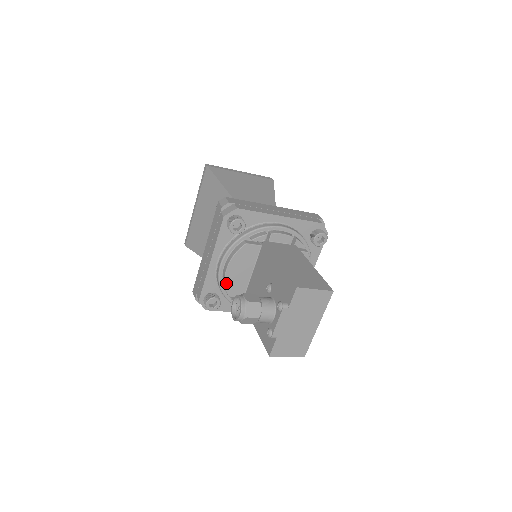
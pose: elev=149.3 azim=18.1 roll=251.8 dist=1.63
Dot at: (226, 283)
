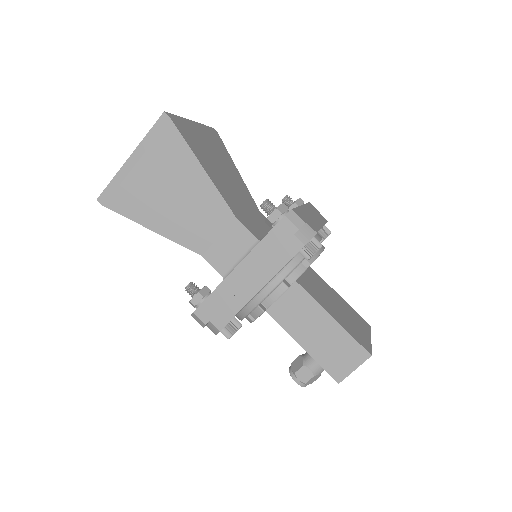
Dot at: occluded
